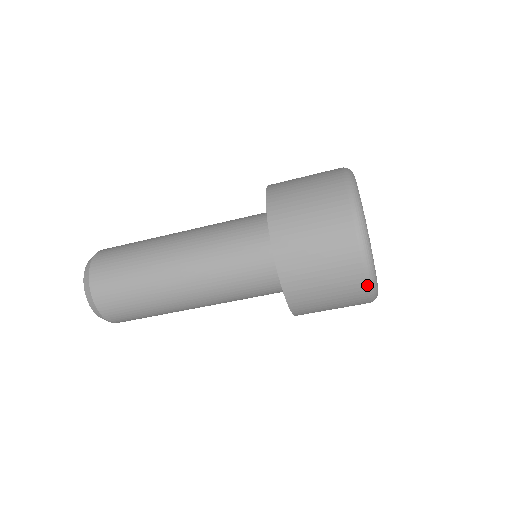
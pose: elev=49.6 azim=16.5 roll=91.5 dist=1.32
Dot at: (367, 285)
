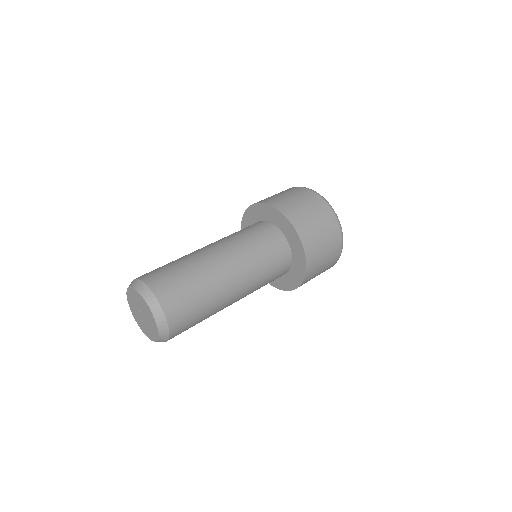
Dot at: (341, 247)
